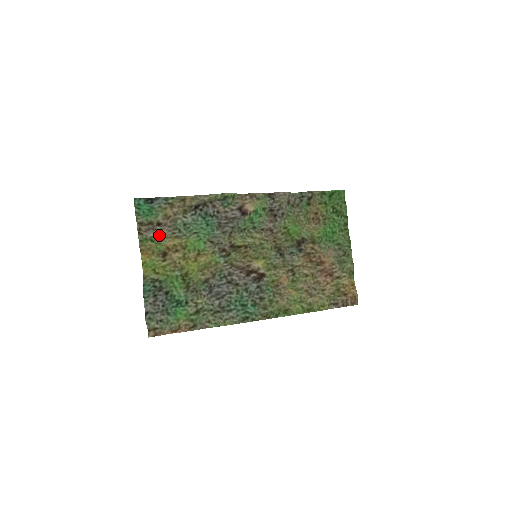
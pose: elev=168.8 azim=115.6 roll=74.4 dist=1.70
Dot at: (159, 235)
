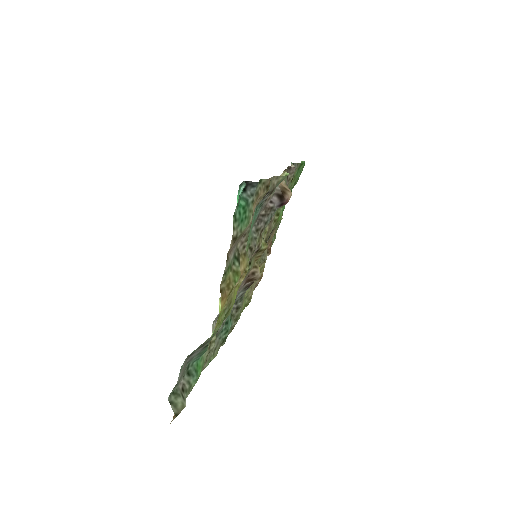
Dot at: (235, 254)
